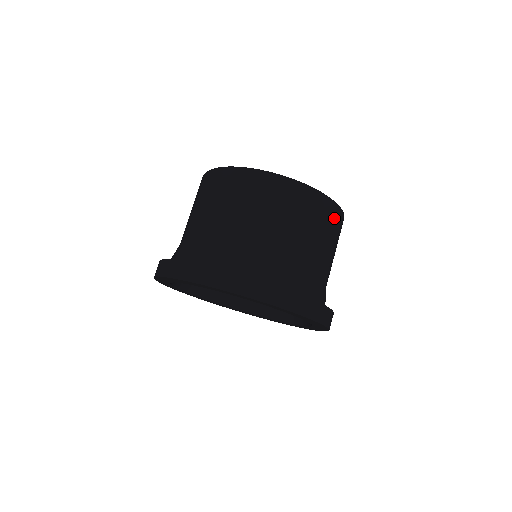
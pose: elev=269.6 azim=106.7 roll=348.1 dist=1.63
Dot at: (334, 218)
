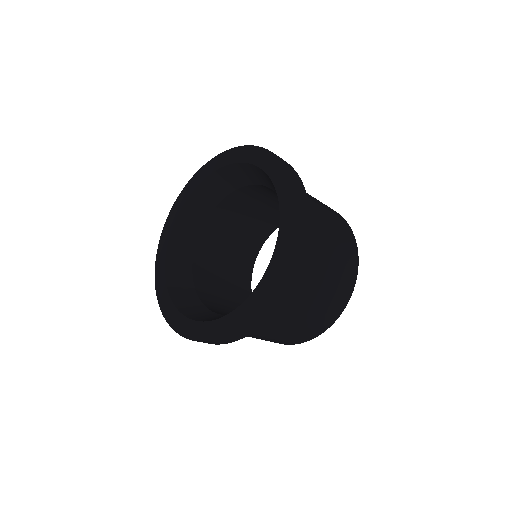
Dot at: (347, 280)
